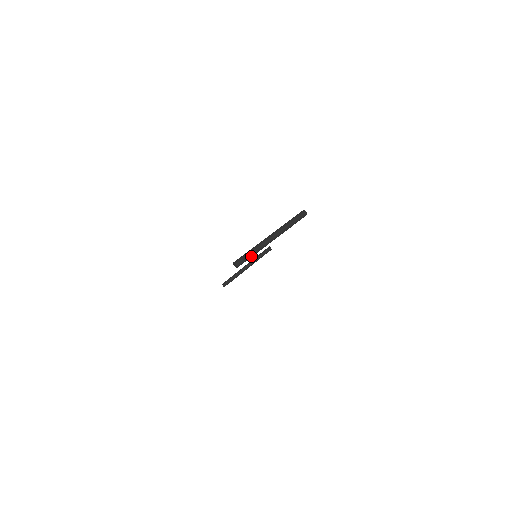
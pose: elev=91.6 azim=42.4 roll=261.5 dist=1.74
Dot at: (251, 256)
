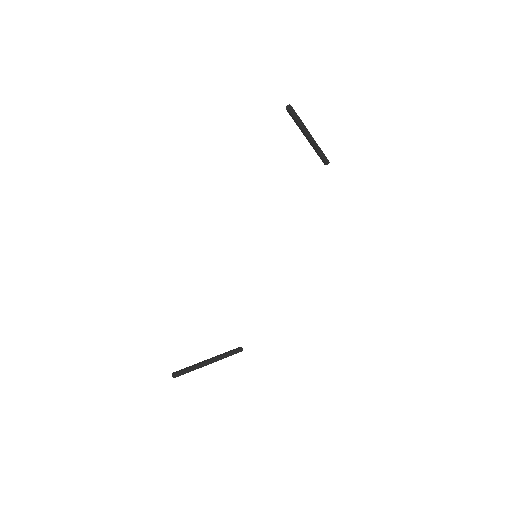
Dot at: (299, 118)
